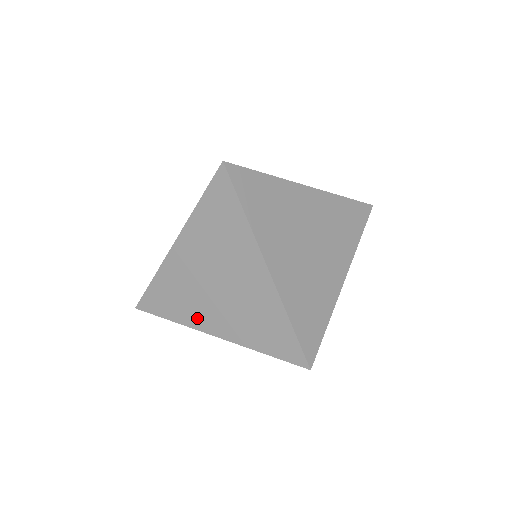
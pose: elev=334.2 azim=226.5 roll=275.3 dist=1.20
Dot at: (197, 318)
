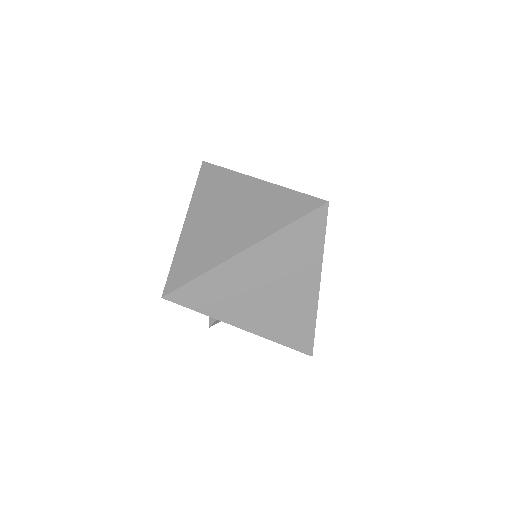
Dot at: (222, 252)
